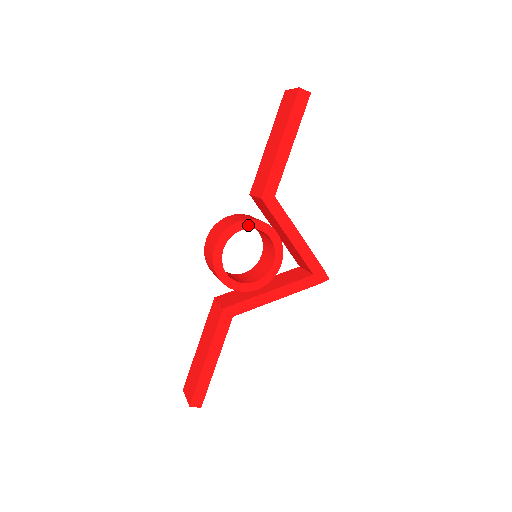
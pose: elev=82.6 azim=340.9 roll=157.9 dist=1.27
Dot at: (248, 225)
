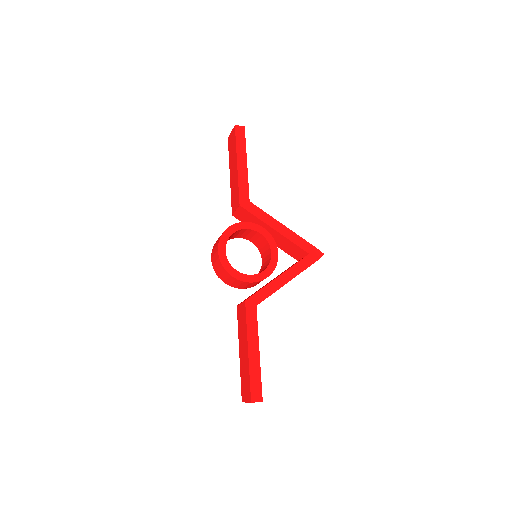
Dot at: (238, 228)
